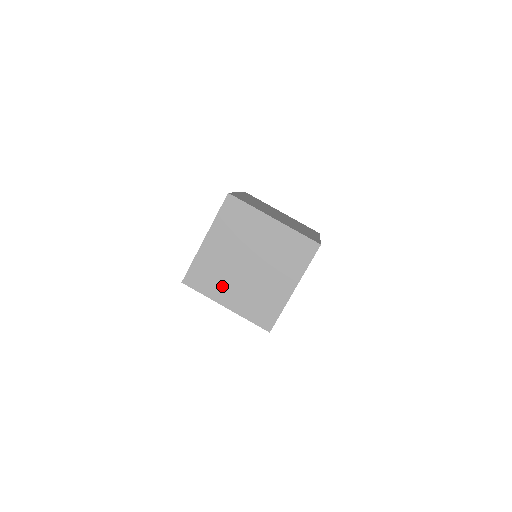
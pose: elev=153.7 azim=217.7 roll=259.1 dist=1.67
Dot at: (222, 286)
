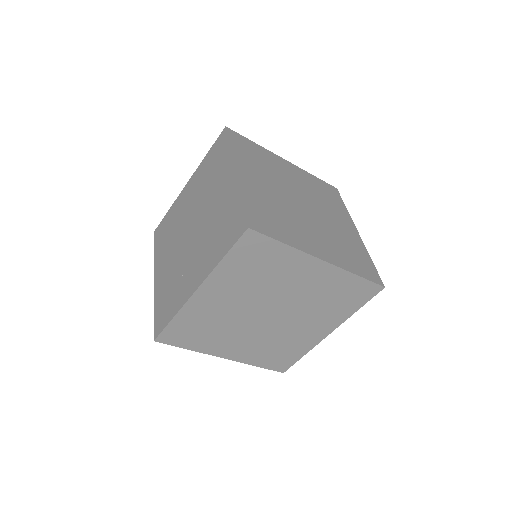
Dot at: (222, 339)
